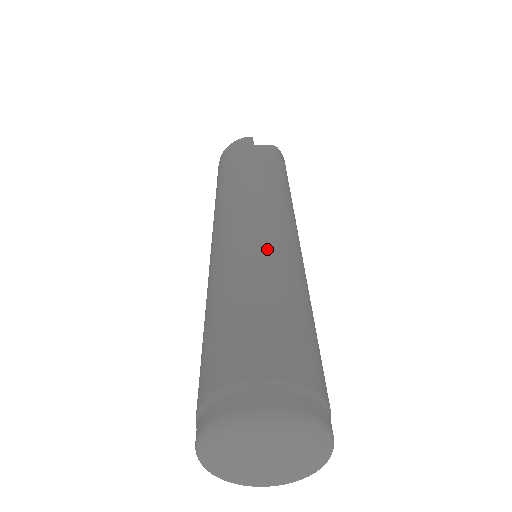
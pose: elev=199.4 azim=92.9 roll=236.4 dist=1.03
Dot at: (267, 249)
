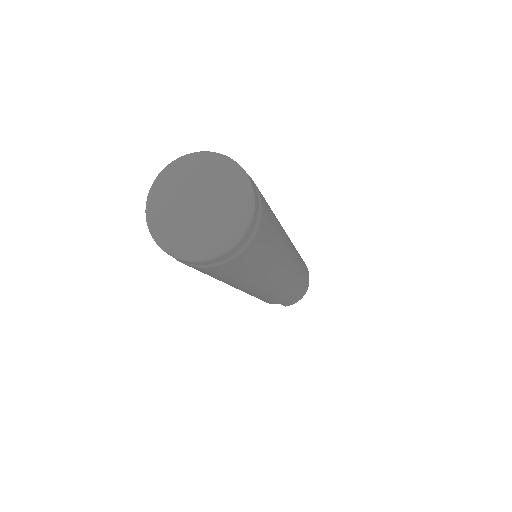
Dot at: occluded
